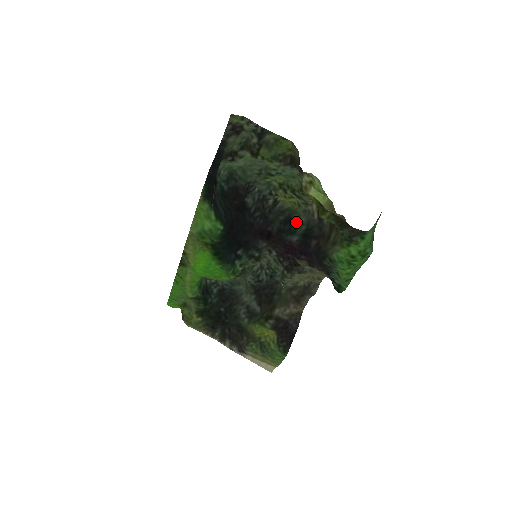
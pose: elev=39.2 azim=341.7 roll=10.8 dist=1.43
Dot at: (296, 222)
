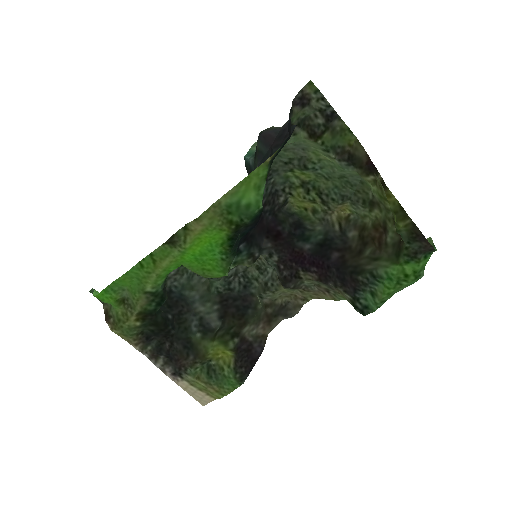
Dot at: (309, 229)
